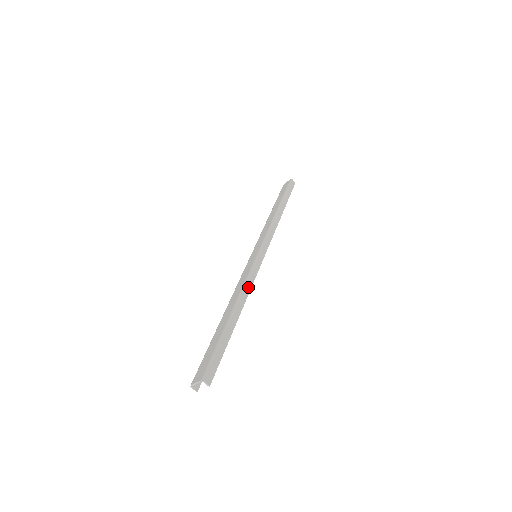
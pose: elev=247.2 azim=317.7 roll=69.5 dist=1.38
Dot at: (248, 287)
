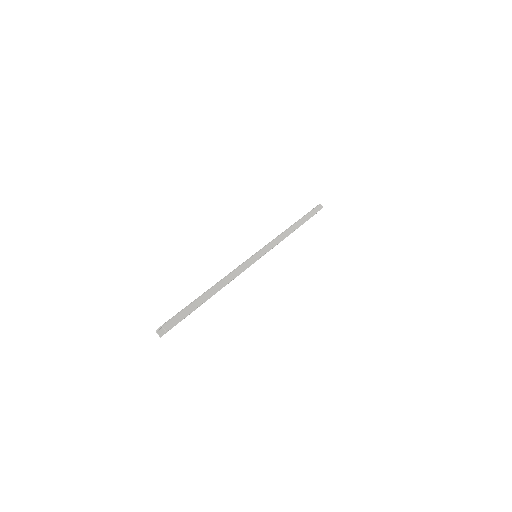
Dot at: (234, 274)
